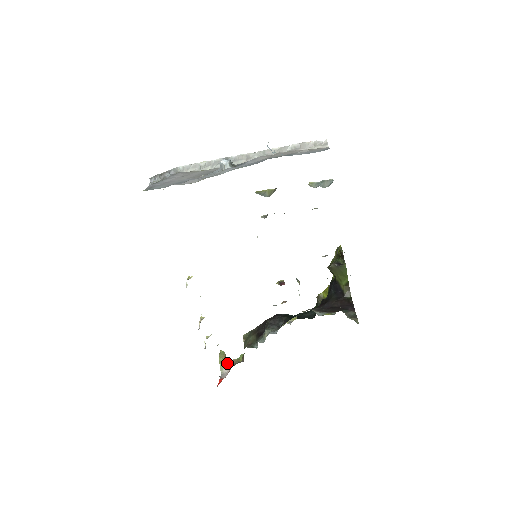
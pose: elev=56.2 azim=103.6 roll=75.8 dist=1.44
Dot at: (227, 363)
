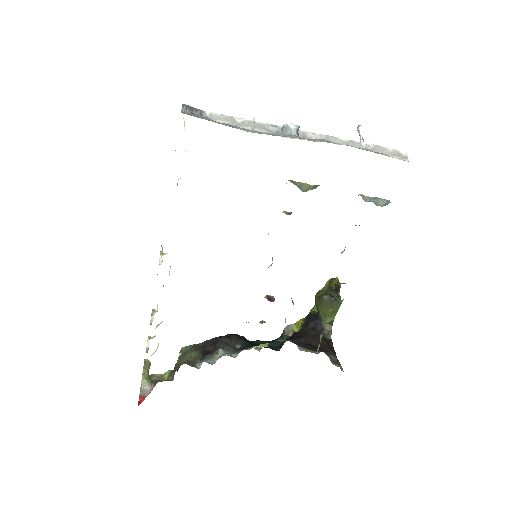
Dot at: (148, 377)
